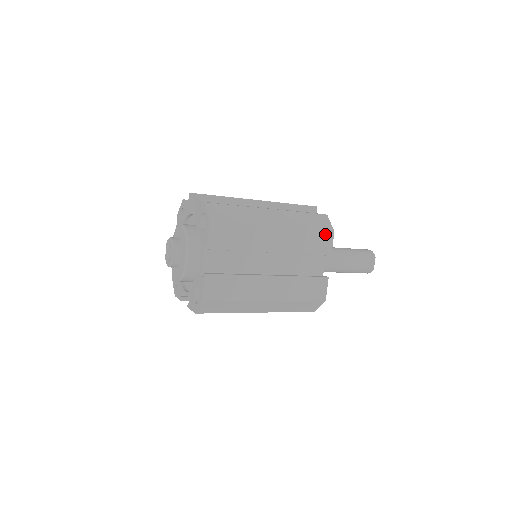
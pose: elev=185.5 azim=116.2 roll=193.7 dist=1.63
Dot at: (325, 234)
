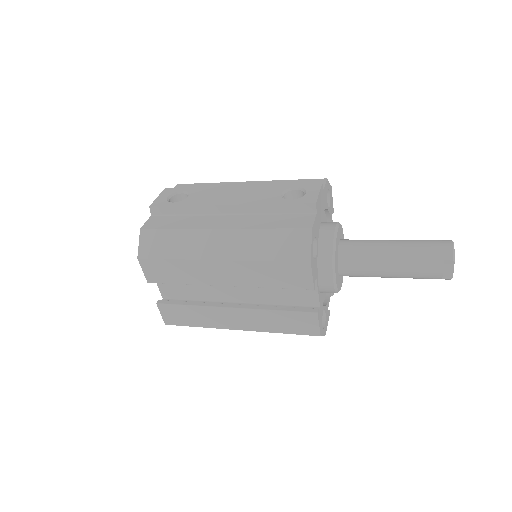
Dot at: (295, 265)
